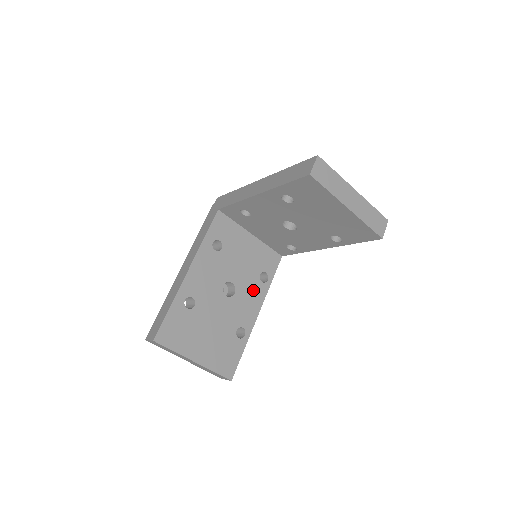
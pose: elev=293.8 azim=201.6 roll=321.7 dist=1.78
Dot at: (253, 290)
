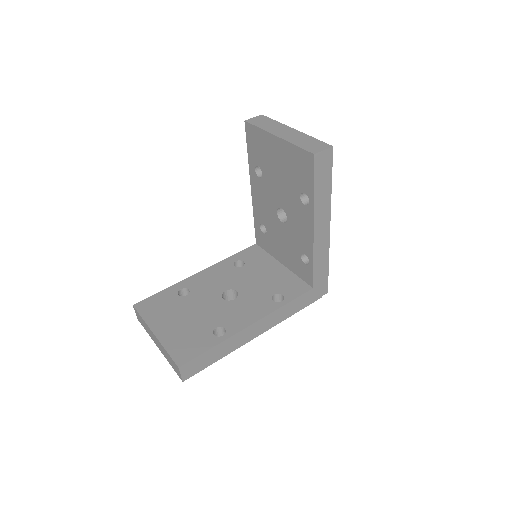
Dot at: (258, 304)
